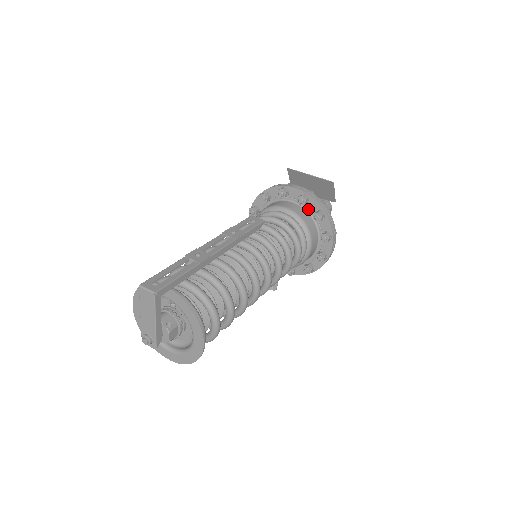
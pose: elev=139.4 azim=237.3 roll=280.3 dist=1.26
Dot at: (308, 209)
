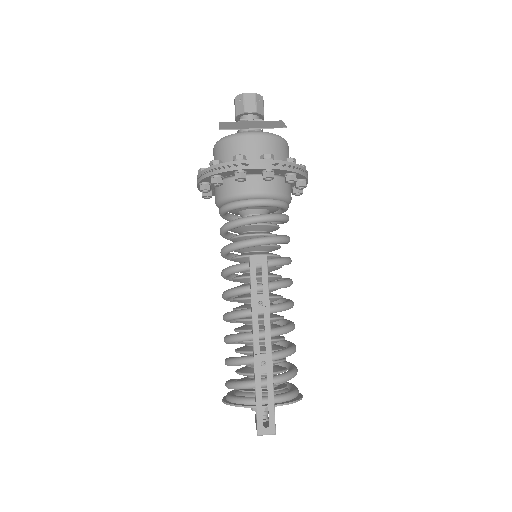
Dot at: (274, 174)
